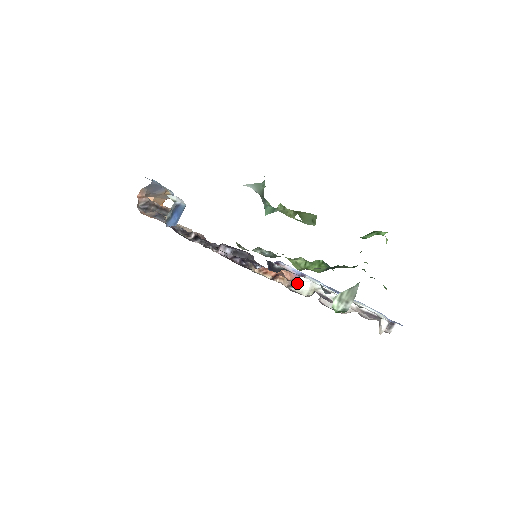
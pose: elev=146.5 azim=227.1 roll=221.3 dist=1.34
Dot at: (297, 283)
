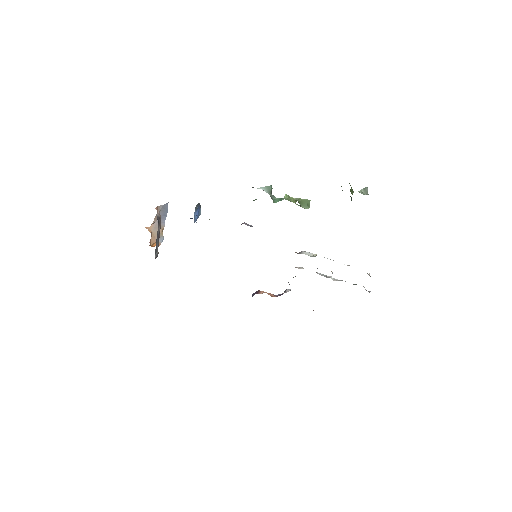
Dot at: (302, 252)
